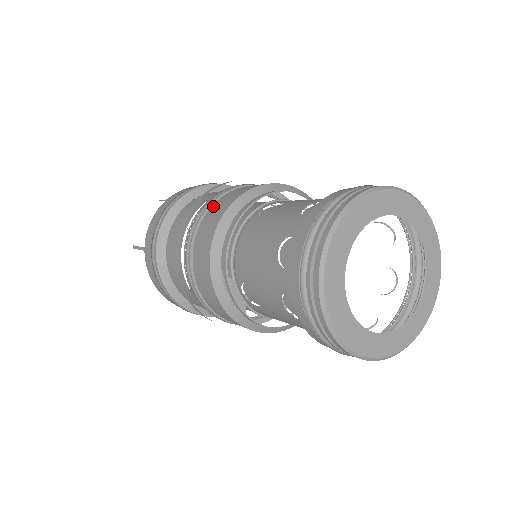
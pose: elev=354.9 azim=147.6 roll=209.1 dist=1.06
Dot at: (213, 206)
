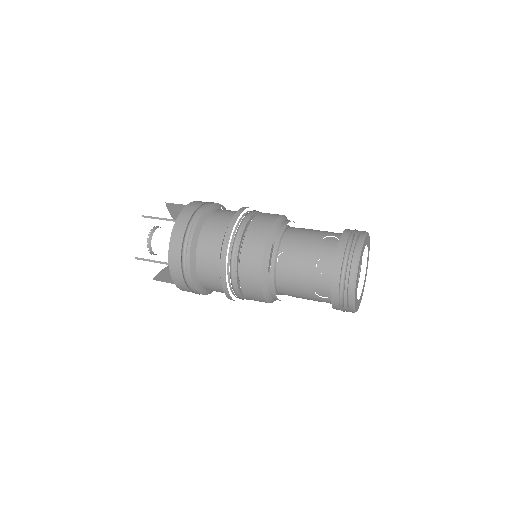
Dot at: (262, 213)
